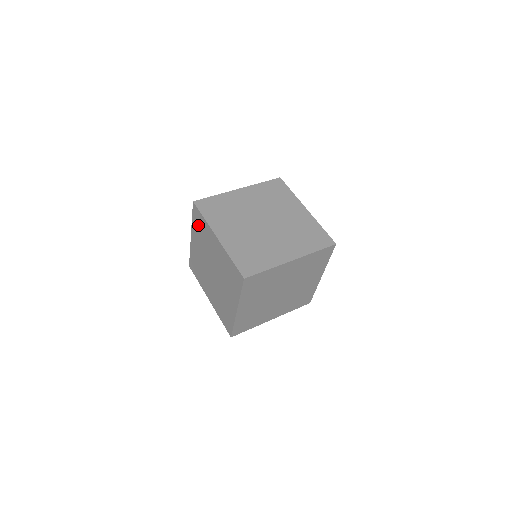
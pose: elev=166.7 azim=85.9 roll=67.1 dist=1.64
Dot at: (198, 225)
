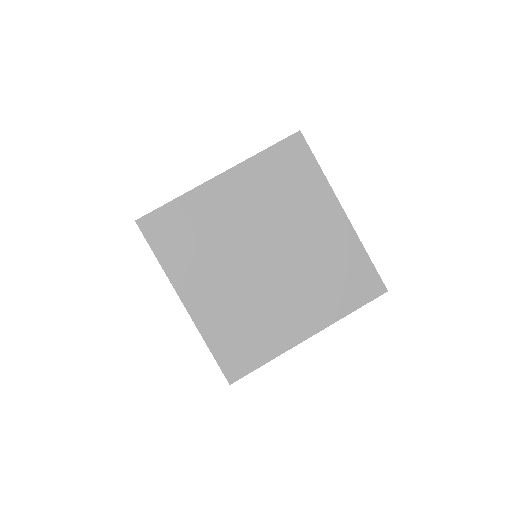
Dot at: occluded
